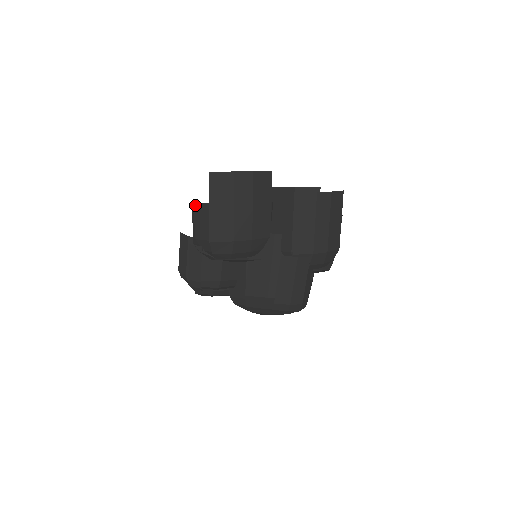
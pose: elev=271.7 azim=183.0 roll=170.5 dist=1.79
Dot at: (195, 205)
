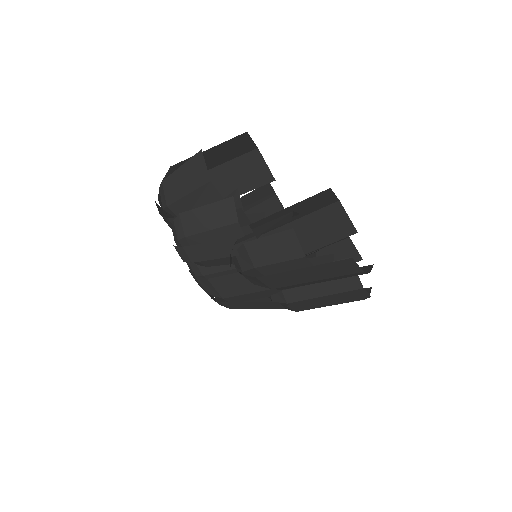
Dot at: (291, 232)
